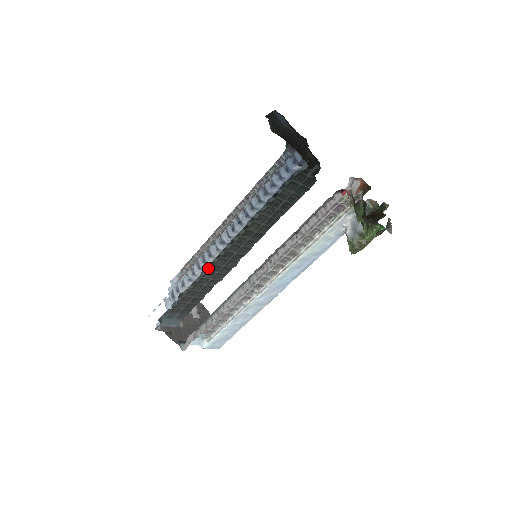
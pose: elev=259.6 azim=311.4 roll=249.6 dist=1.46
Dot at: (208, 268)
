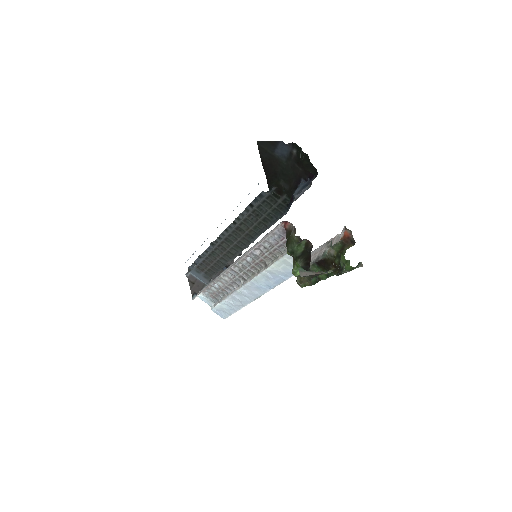
Dot at: (217, 245)
